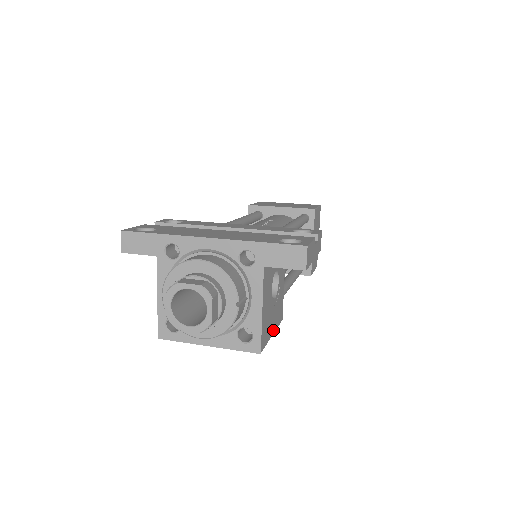
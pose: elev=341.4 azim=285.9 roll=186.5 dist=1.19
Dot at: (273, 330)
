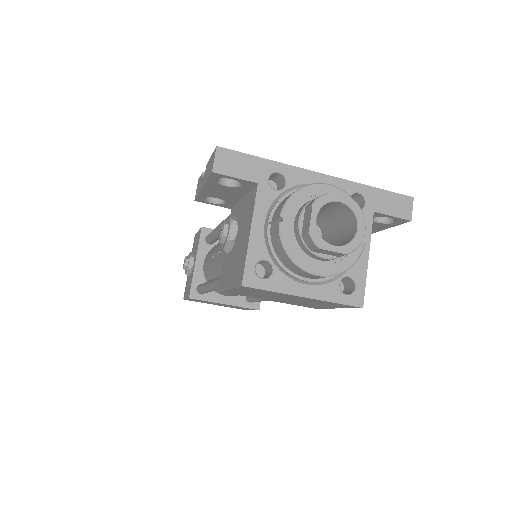
Dot at: occluded
